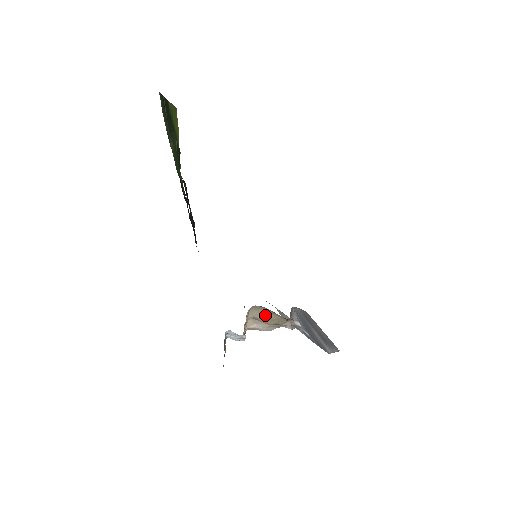
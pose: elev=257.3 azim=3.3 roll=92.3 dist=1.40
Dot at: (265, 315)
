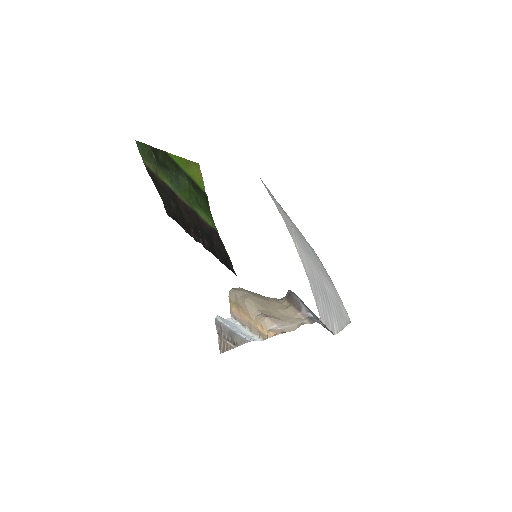
Dot at: (262, 304)
